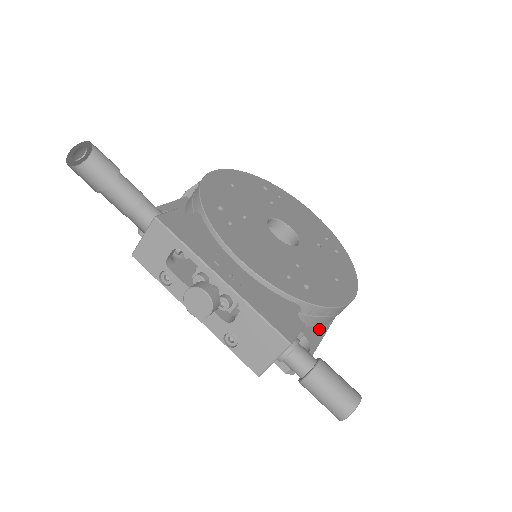
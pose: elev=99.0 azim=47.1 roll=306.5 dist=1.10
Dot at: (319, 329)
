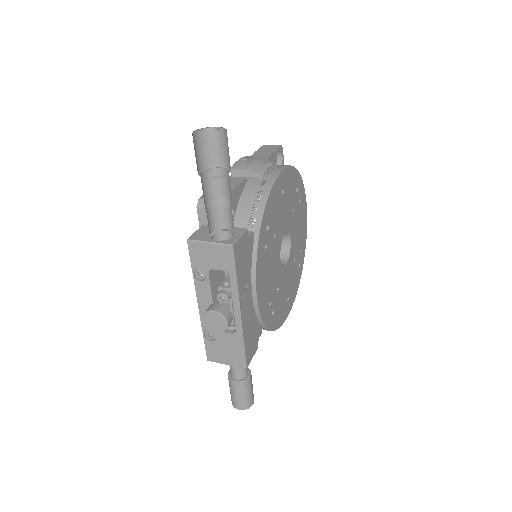
Dot at: occluded
